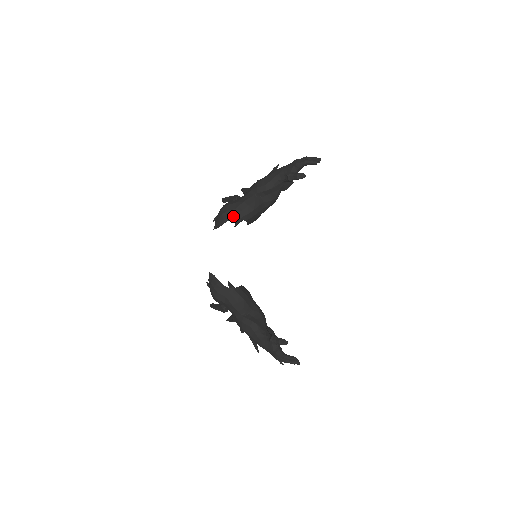
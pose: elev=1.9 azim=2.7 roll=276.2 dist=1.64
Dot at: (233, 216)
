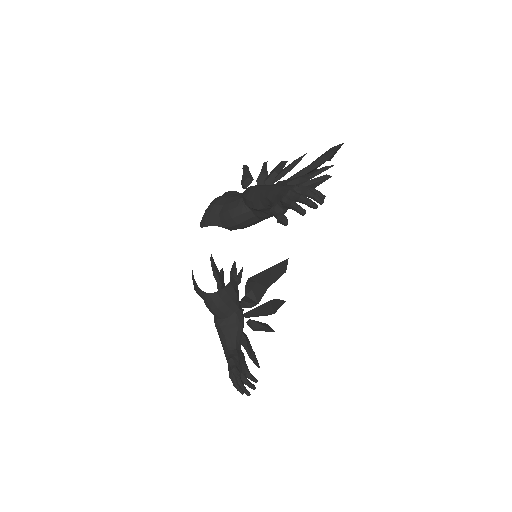
Dot at: (214, 223)
